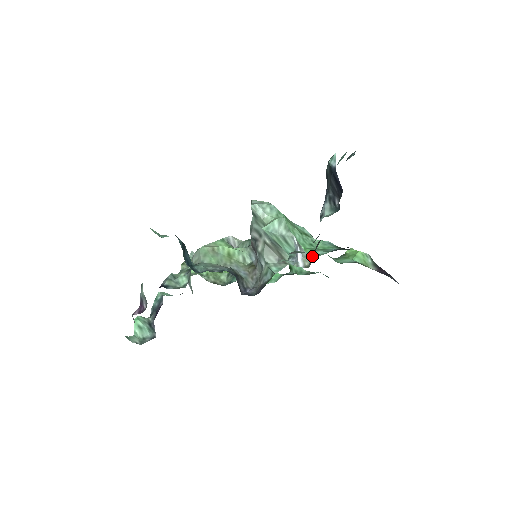
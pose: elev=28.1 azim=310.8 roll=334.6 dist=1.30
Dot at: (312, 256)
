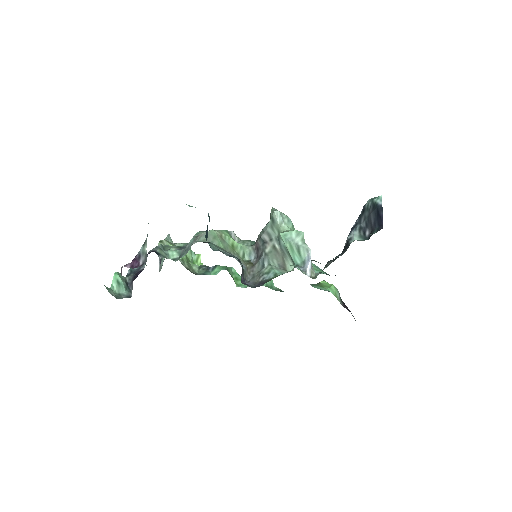
Dot at: occluded
